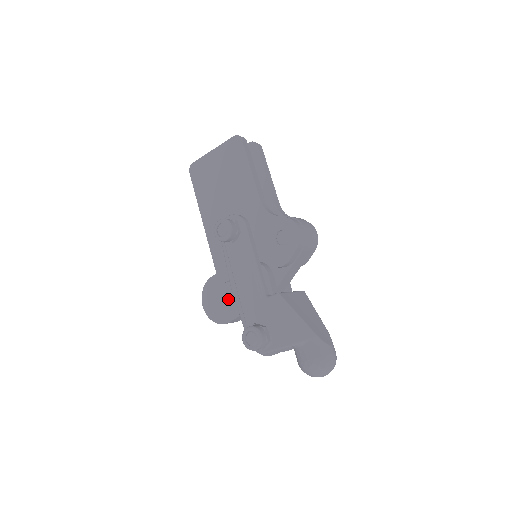
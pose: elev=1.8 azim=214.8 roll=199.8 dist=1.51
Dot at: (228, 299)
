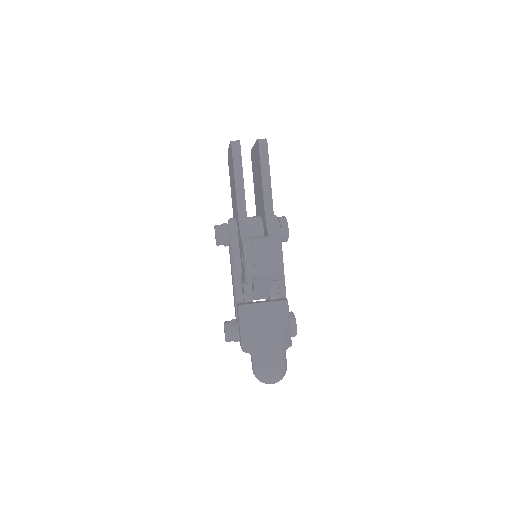
Dot at: occluded
